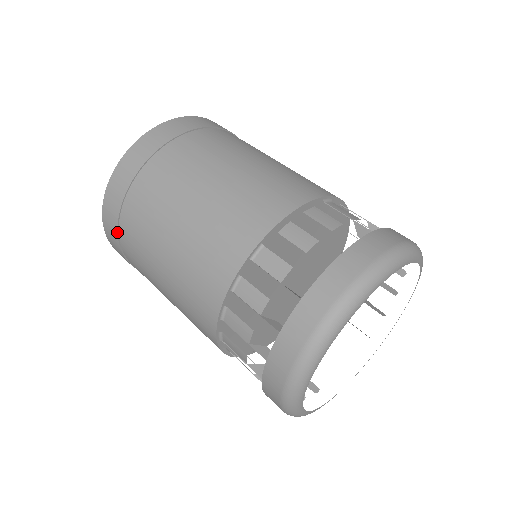
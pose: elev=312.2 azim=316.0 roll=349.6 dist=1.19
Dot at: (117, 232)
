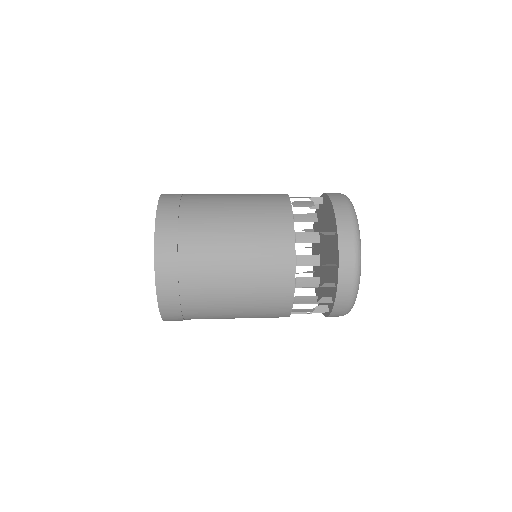
Dot at: (177, 271)
